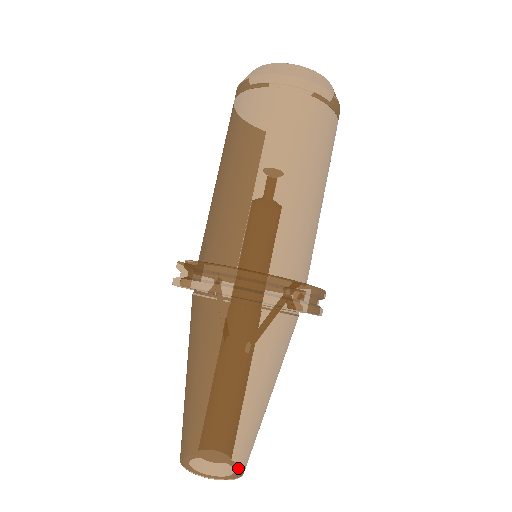
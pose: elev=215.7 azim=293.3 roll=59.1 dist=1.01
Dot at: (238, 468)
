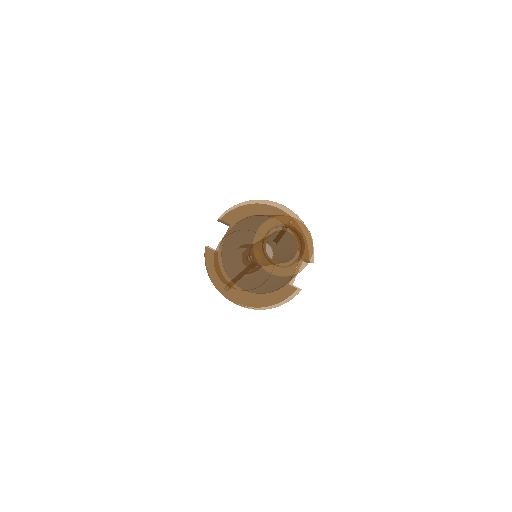
Dot at: occluded
